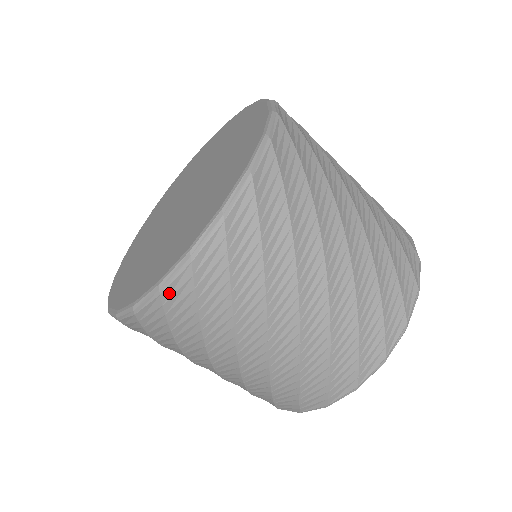
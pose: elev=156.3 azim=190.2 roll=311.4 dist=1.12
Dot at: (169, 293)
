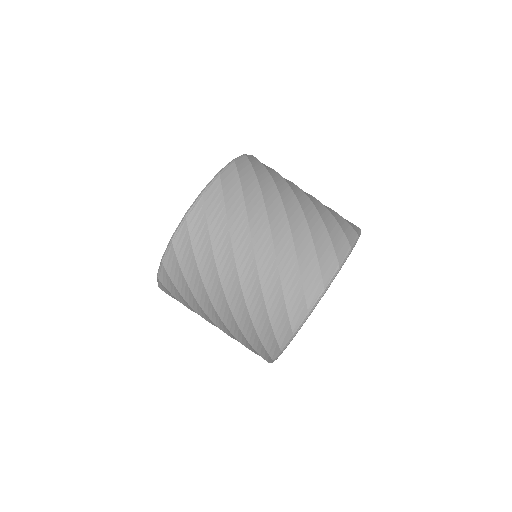
Dot at: (162, 288)
